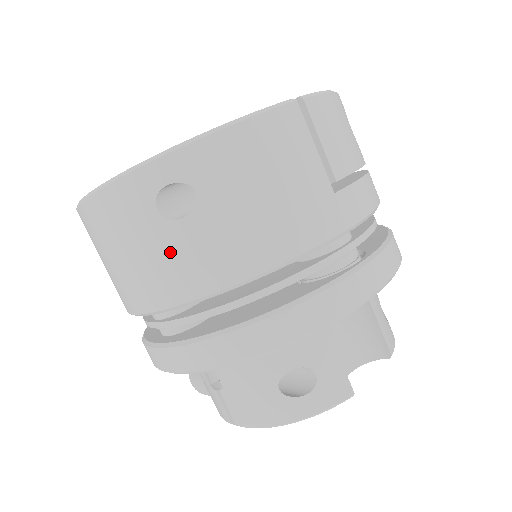
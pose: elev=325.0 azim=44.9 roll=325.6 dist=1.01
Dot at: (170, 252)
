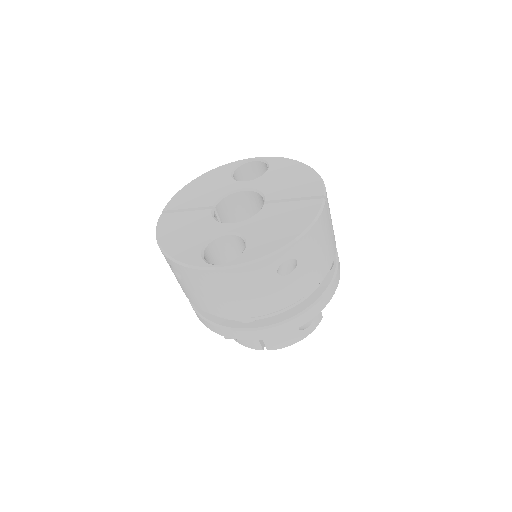
Dot at: (279, 290)
